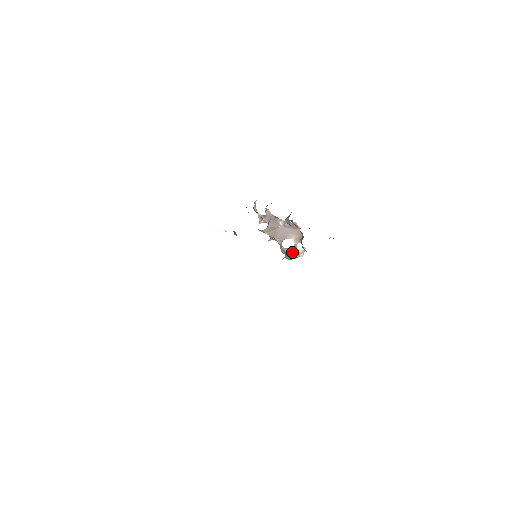
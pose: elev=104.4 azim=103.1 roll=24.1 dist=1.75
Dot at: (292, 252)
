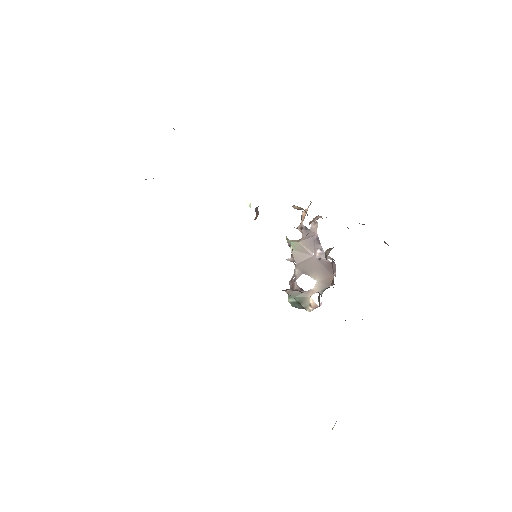
Dot at: (302, 295)
